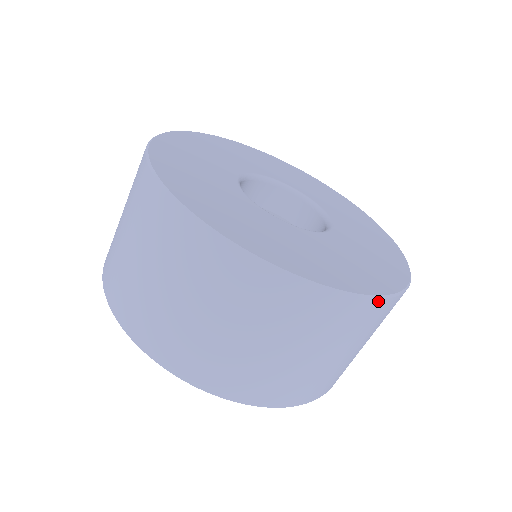
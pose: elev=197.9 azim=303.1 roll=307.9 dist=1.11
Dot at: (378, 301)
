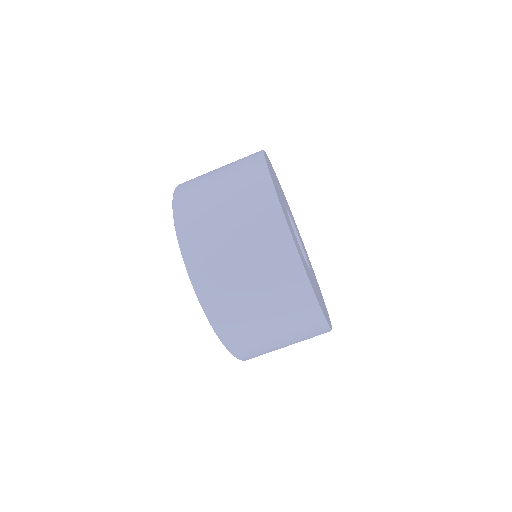
Dot at: occluded
